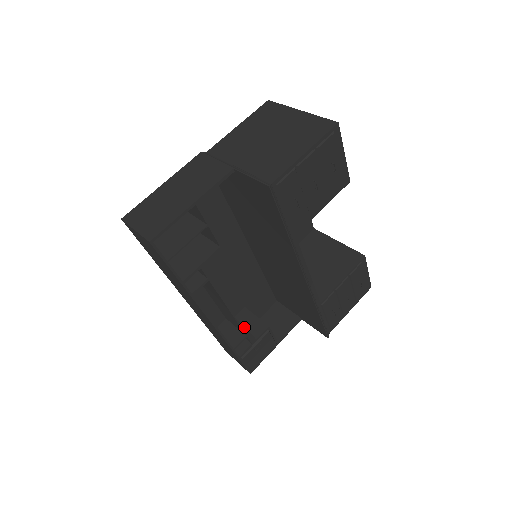
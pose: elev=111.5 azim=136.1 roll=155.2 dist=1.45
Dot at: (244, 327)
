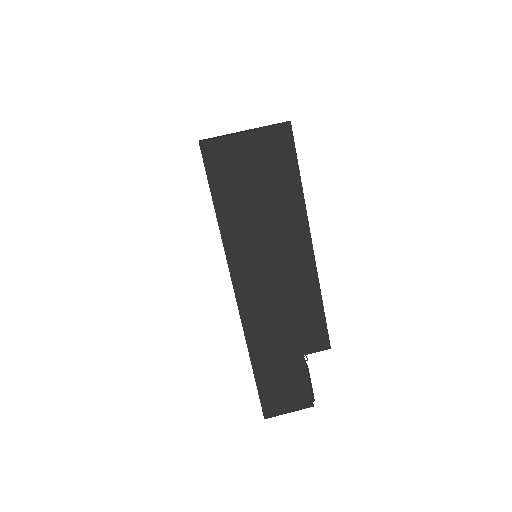
Dot at: occluded
